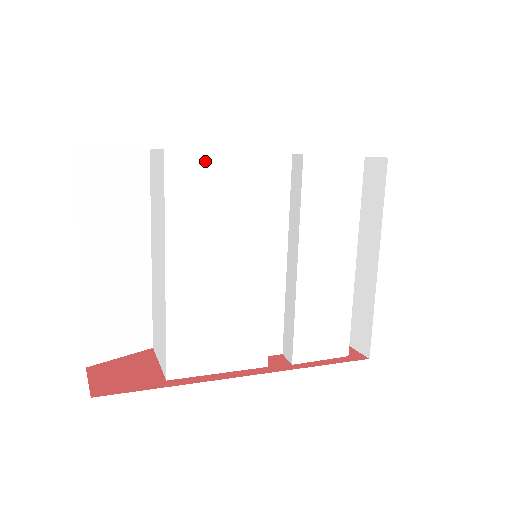
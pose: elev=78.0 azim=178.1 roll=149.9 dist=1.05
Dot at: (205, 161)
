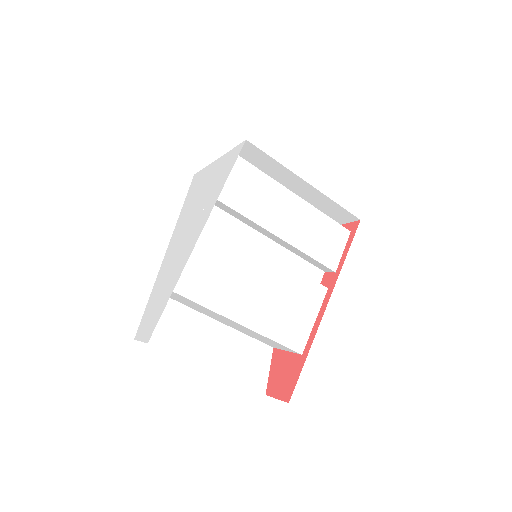
Dot at: (189, 267)
